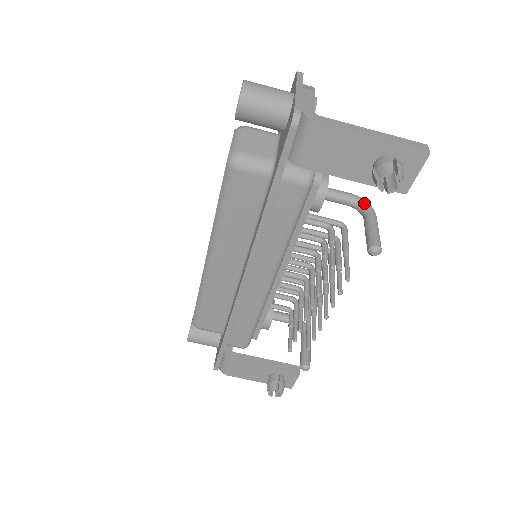
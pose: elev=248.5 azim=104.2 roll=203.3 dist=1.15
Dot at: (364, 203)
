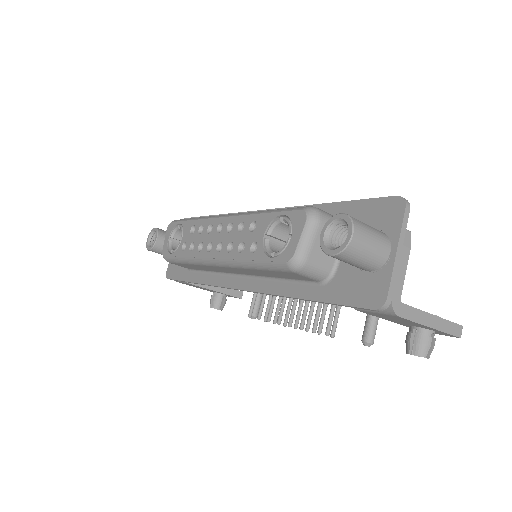
Dot at: occluded
